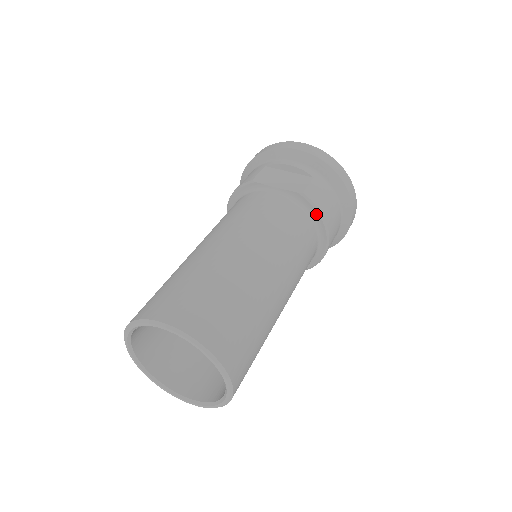
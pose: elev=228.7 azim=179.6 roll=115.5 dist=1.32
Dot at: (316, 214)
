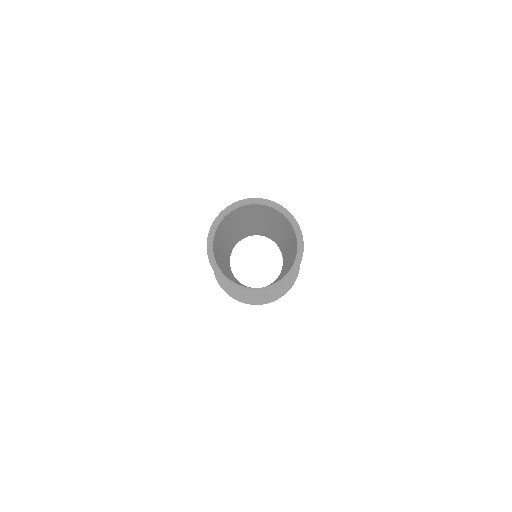
Dot at: occluded
